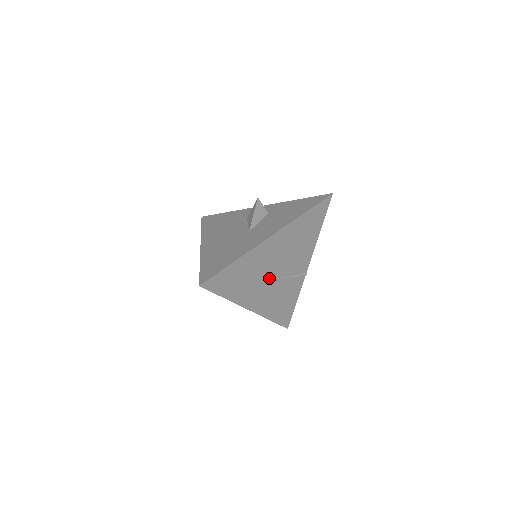
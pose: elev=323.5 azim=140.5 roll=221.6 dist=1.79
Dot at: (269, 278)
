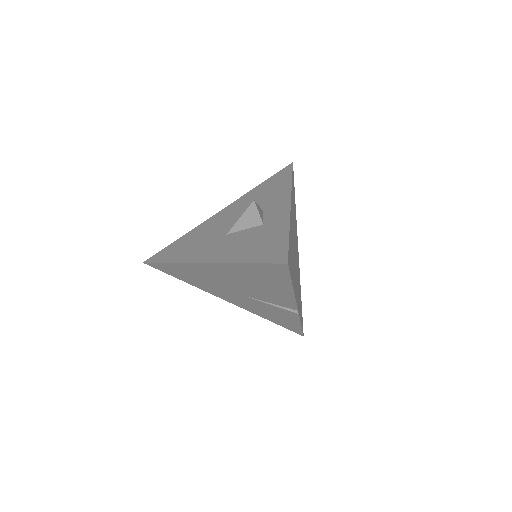
Dot at: (233, 291)
